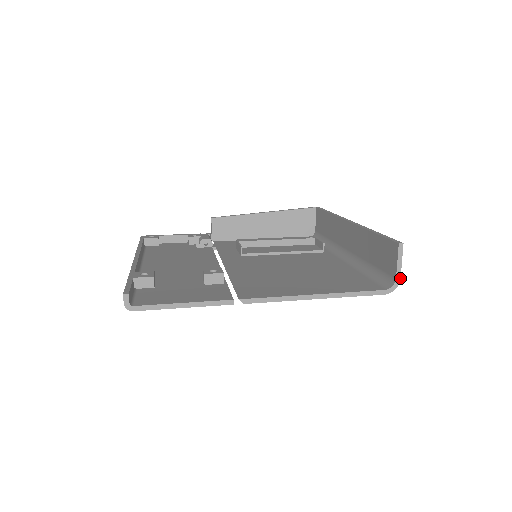
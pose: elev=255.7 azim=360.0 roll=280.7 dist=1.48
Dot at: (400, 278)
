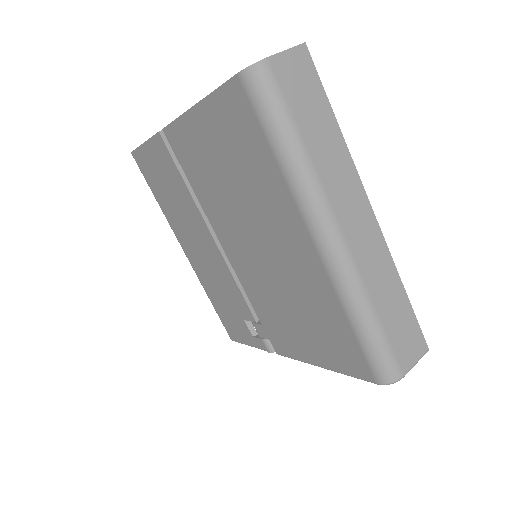
Dot at: (268, 57)
